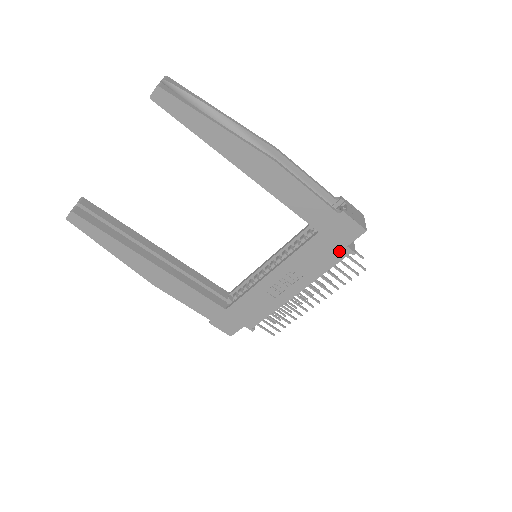
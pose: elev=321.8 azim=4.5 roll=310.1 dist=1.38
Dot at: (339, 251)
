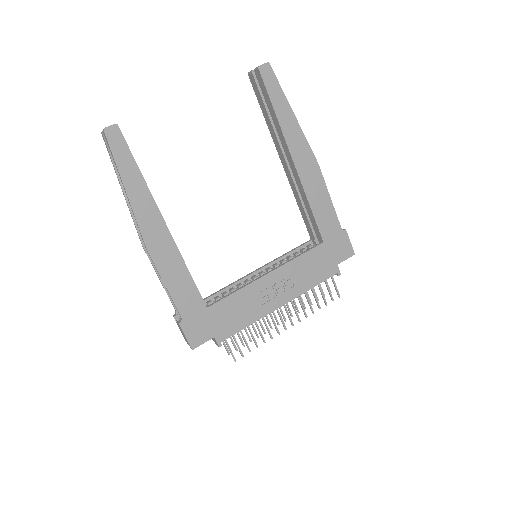
Dot at: (330, 268)
